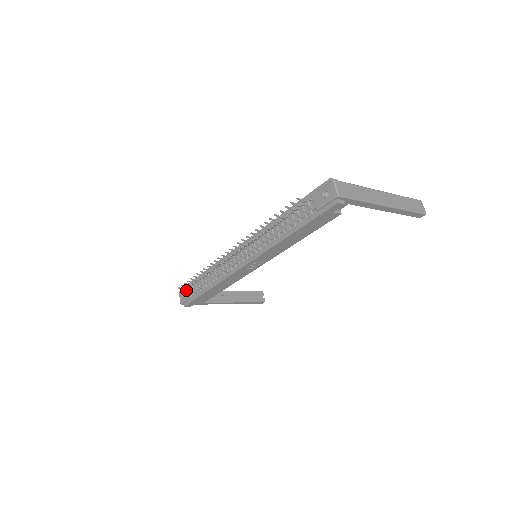
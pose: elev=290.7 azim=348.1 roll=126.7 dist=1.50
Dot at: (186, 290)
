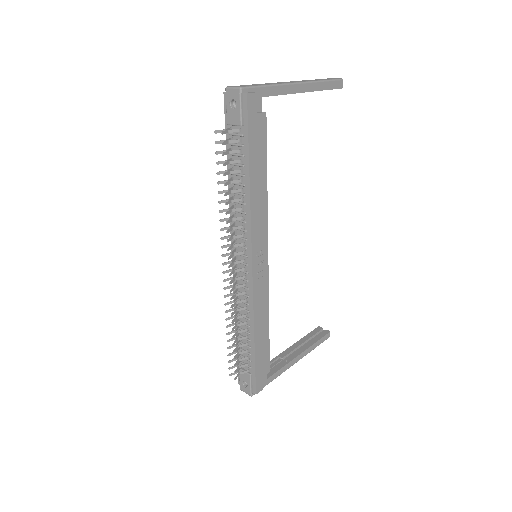
Dot at: (237, 369)
